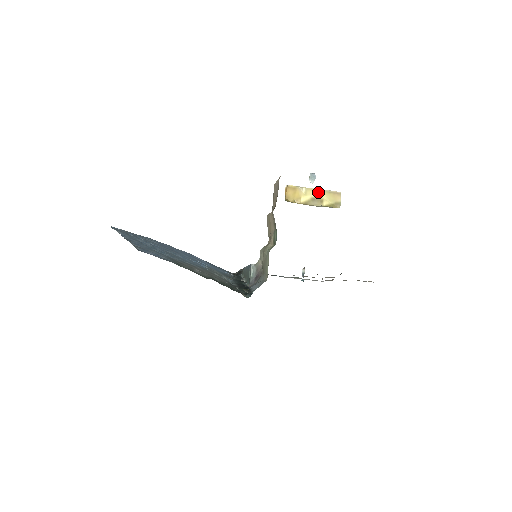
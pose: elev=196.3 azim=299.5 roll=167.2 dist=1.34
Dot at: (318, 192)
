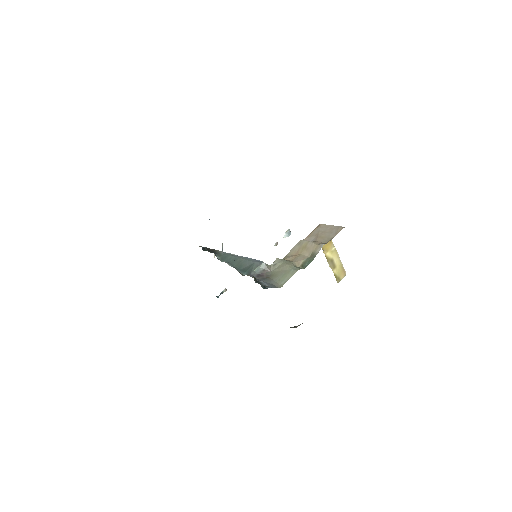
Dot at: (338, 259)
